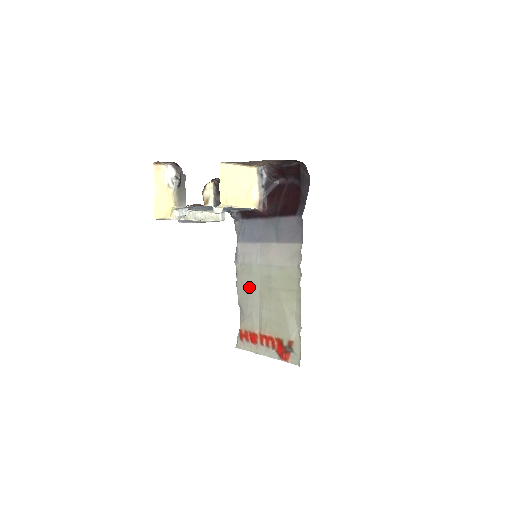
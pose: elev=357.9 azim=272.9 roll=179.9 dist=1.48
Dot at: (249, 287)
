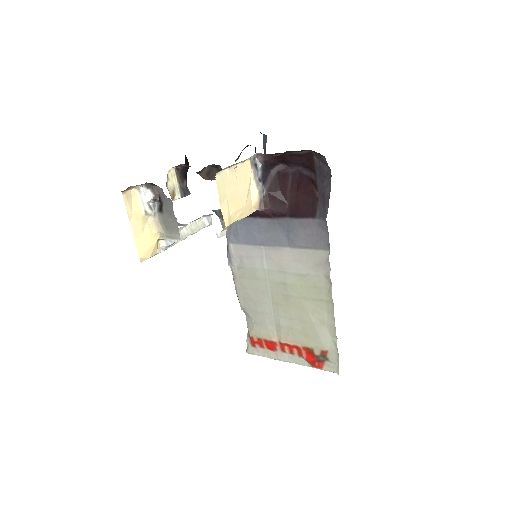
Dot at: (255, 293)
